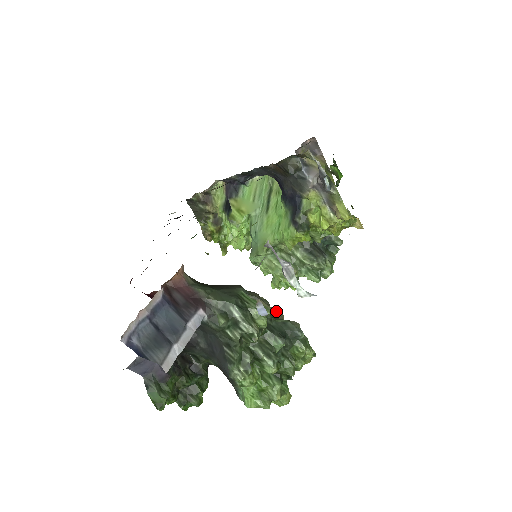
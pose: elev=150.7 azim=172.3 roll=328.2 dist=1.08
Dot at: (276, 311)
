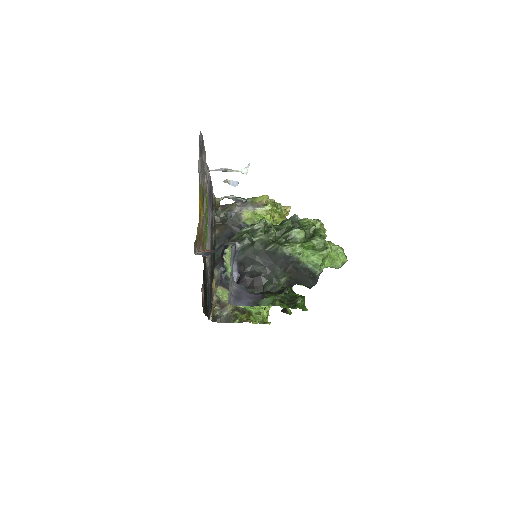
Dot at: occluded
